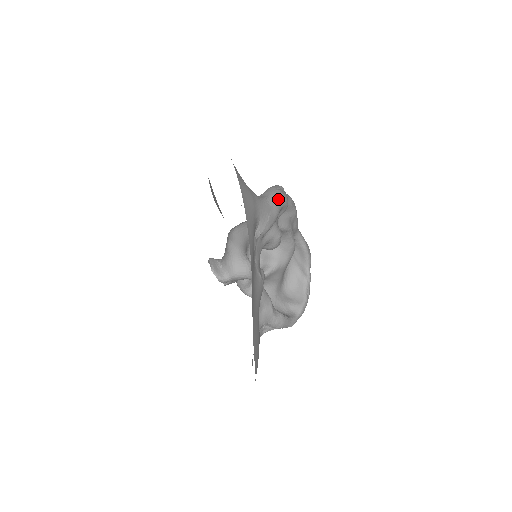
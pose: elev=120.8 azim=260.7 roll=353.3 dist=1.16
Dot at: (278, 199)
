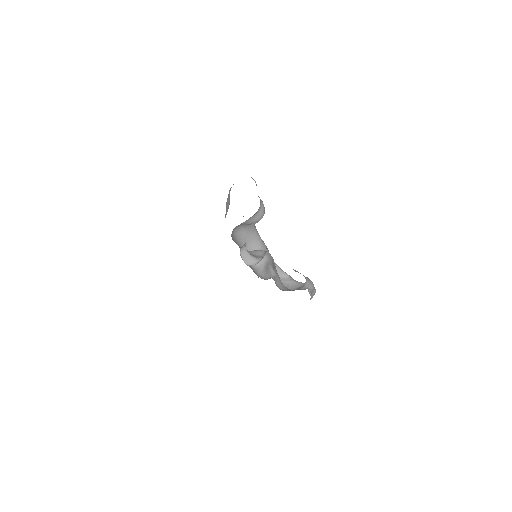
Dot at: occluded
